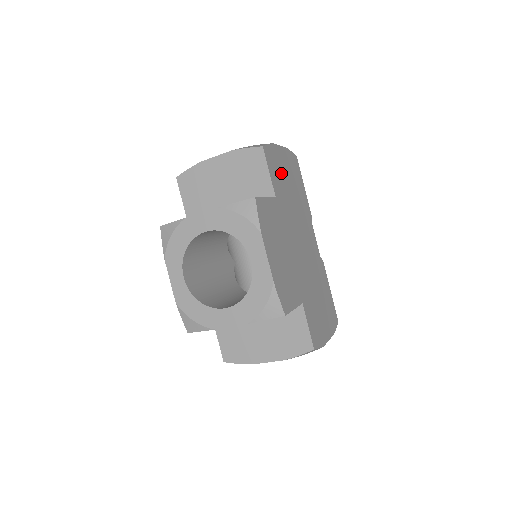
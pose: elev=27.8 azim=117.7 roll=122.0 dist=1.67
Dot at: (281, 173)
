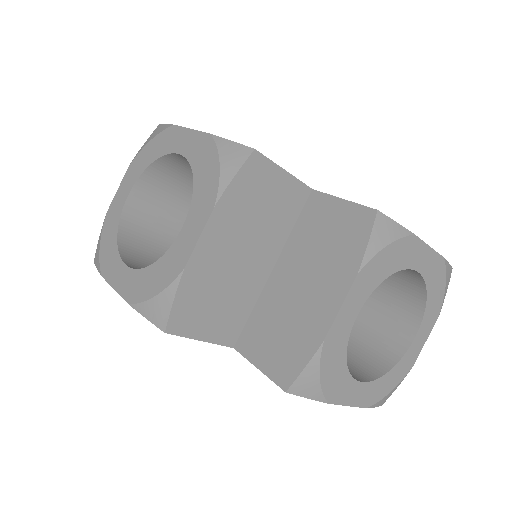
Dot at: occluded
